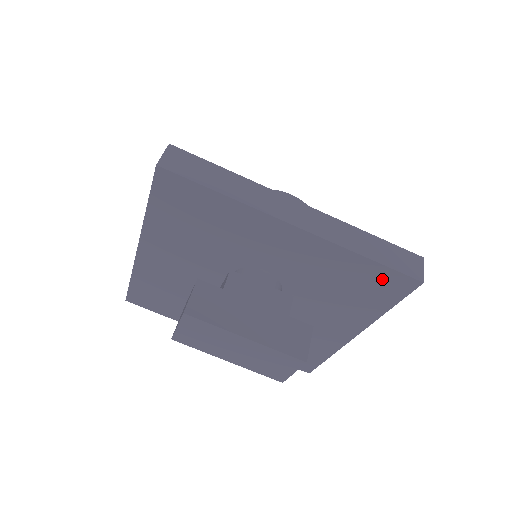
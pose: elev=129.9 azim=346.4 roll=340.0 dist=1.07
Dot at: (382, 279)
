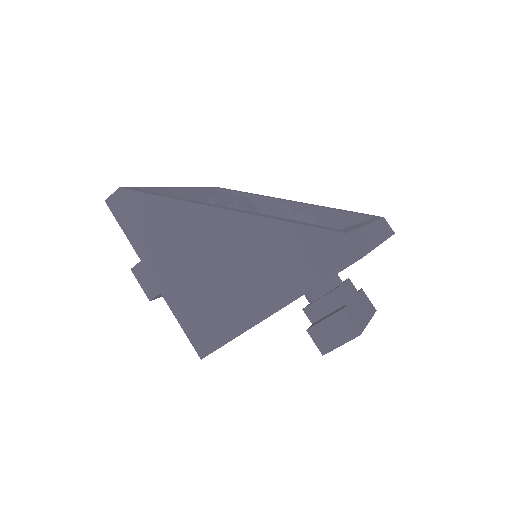
Dot at: occluded
